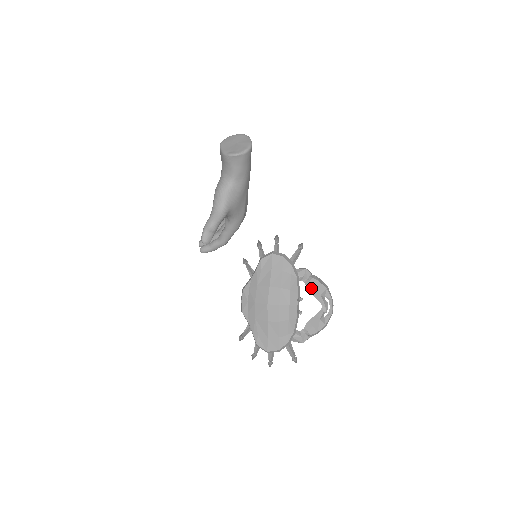
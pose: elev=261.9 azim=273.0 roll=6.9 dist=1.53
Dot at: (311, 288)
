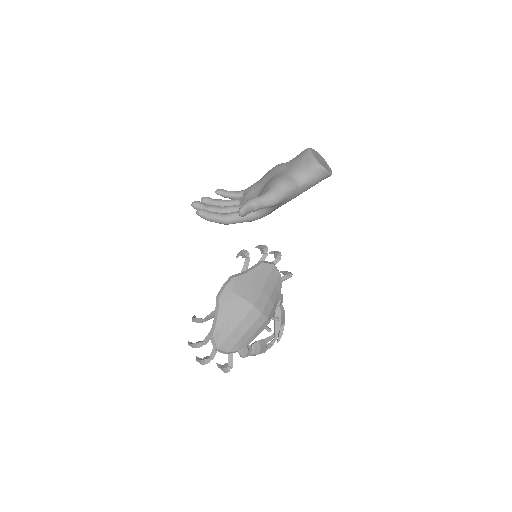
Dot at: (278, 314)
